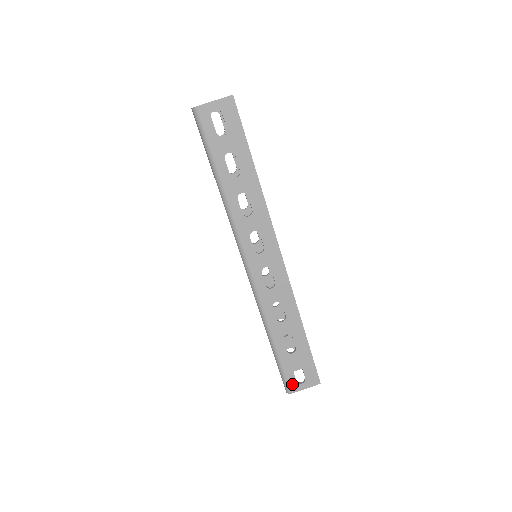
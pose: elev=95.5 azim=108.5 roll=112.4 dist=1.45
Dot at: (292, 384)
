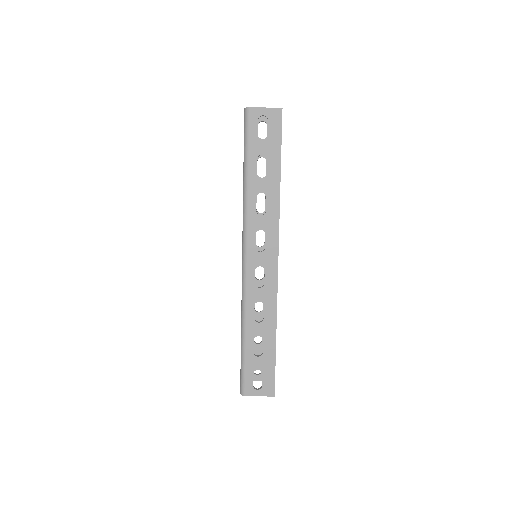
Dot at: (248, 387)
